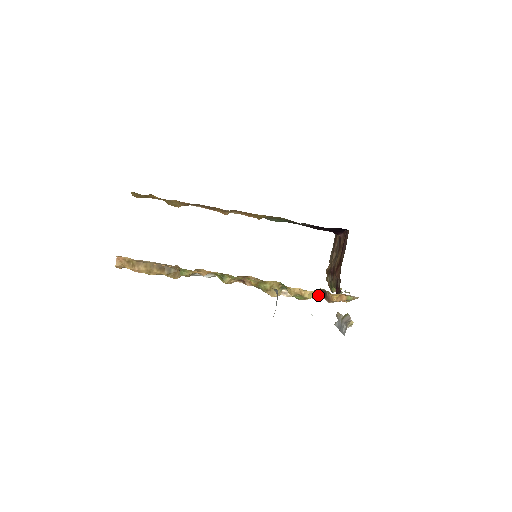
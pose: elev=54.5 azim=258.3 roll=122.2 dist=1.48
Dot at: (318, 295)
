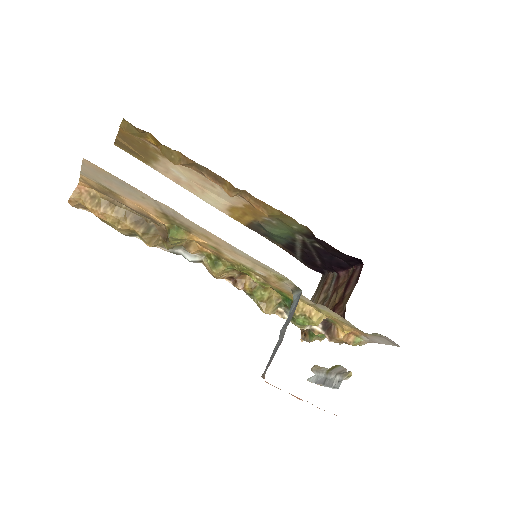
Dot at: (319, 327)
